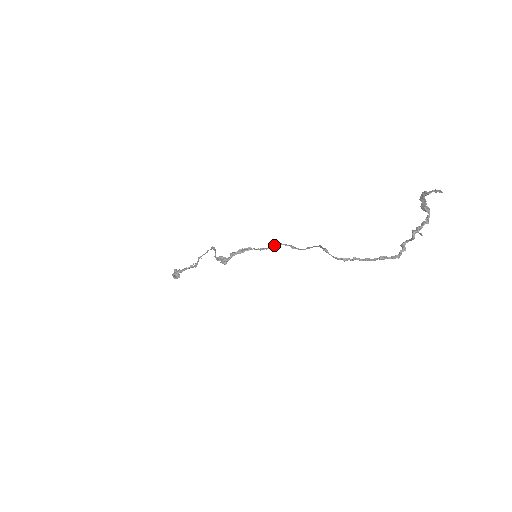
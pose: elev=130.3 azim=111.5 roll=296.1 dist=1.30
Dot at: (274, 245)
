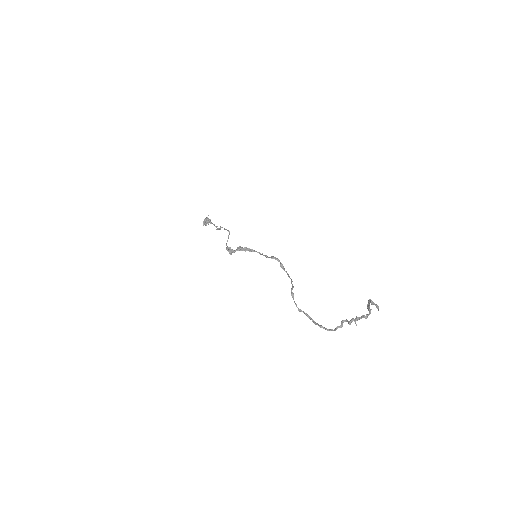
Dot at: (270, 257)
